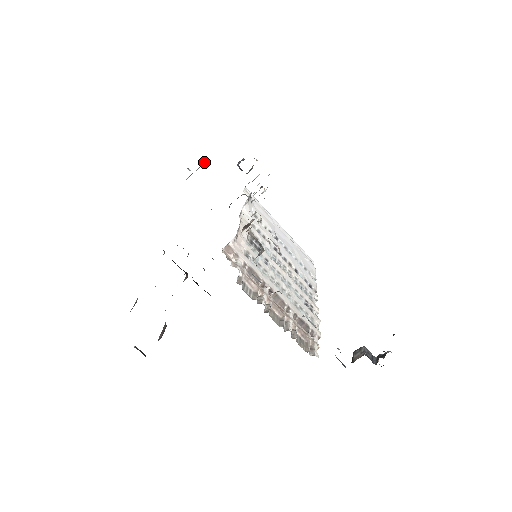
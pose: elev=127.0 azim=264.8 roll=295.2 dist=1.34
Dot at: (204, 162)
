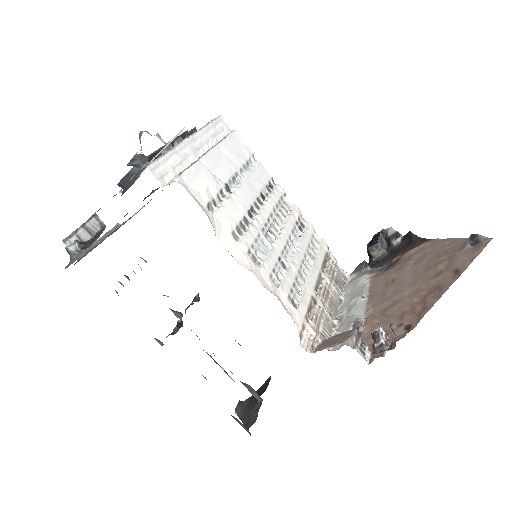
Dot at: (90, 222)
